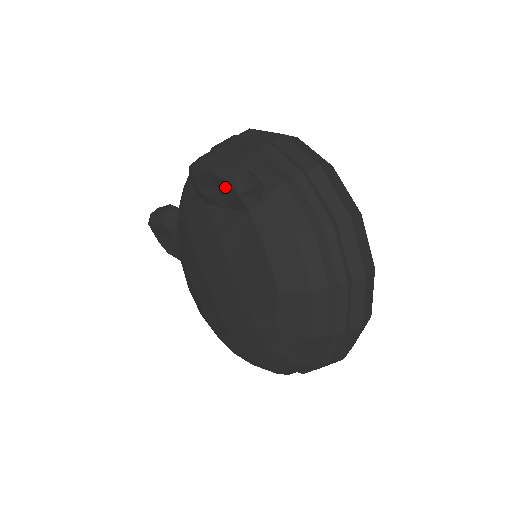
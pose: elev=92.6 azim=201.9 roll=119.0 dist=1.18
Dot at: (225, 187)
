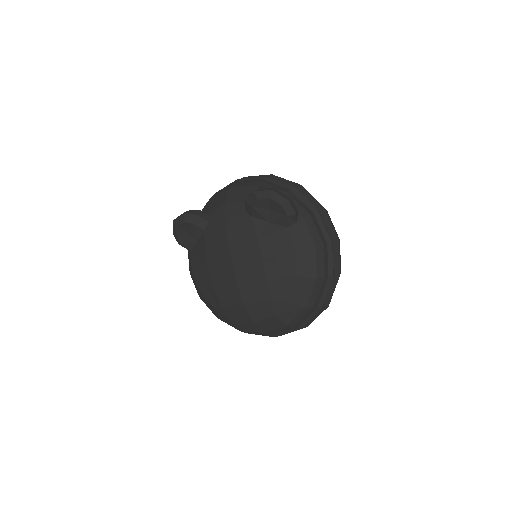
Dot at: (278, 210)
